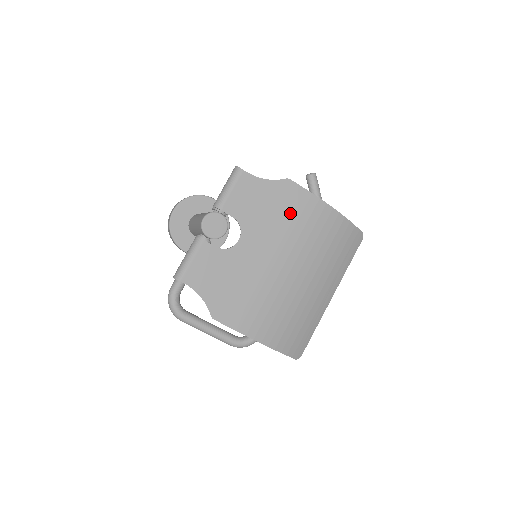
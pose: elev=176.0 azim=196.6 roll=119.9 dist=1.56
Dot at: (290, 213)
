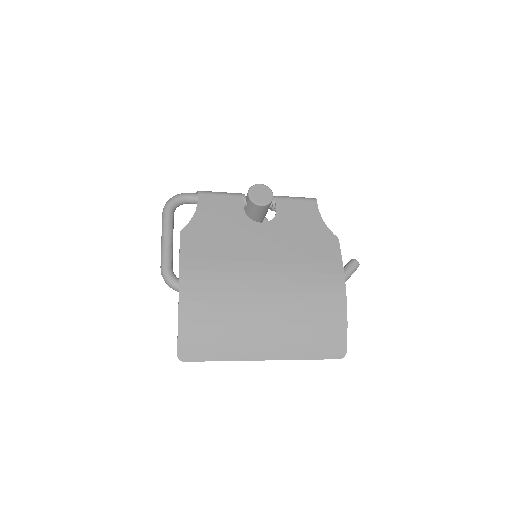
Dot at: (313, 254)
